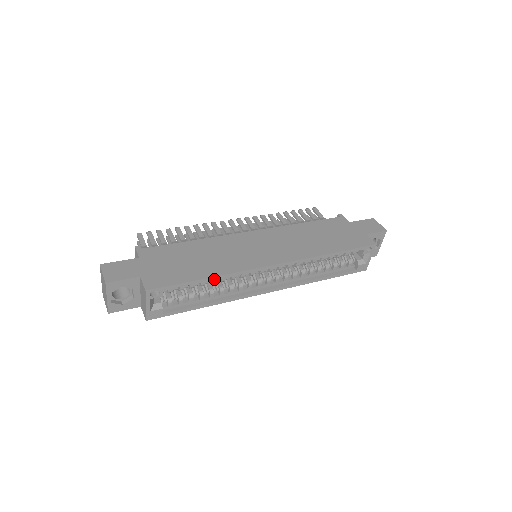
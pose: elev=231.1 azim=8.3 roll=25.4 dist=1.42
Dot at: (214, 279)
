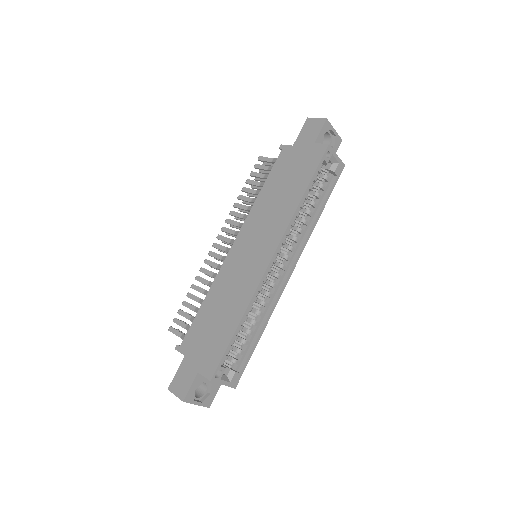
Dot at: occluded
